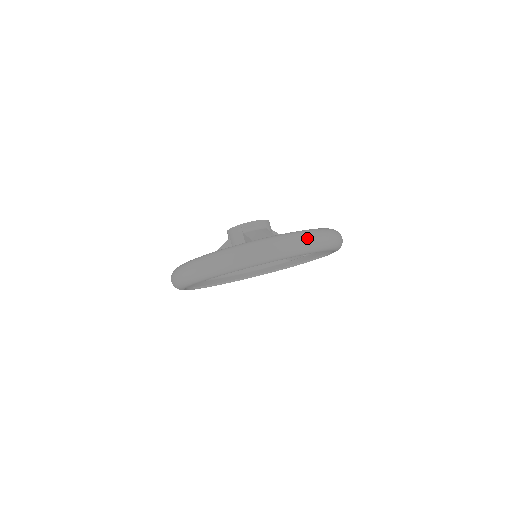
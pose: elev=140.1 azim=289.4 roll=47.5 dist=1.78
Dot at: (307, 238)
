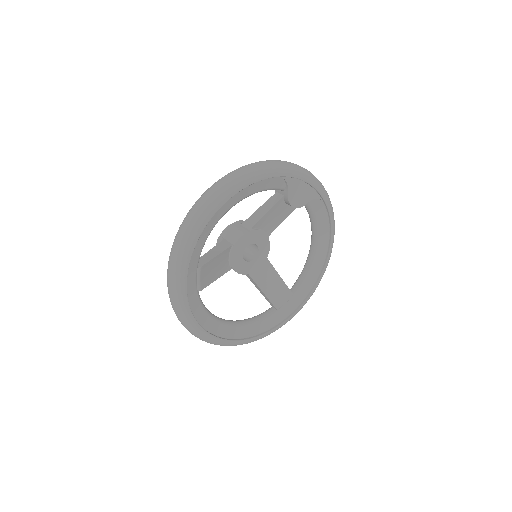
Dot at: occluded
